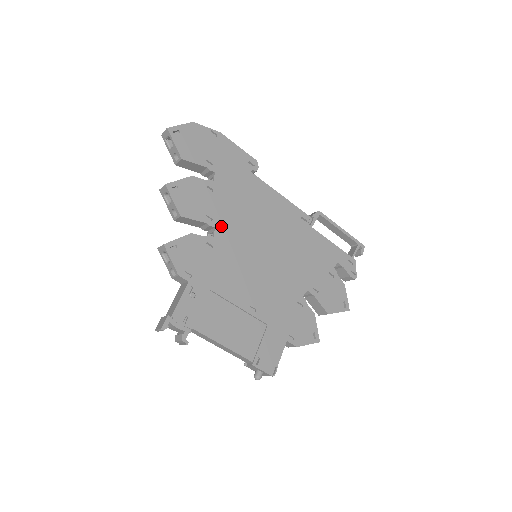
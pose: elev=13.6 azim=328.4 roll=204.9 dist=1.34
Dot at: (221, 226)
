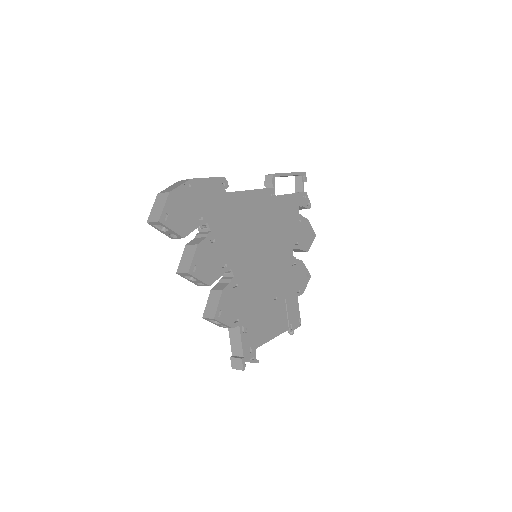
Dot at: (233, 263)
